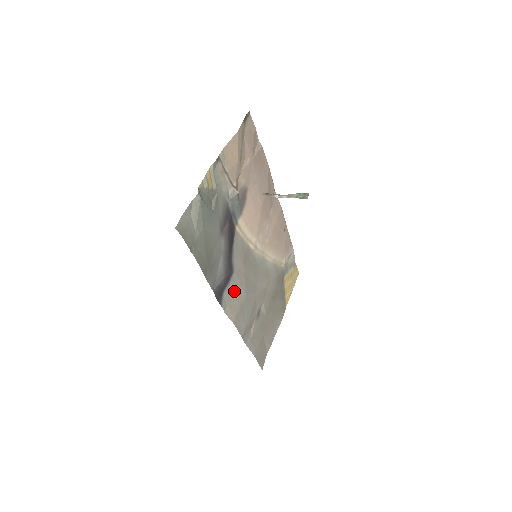
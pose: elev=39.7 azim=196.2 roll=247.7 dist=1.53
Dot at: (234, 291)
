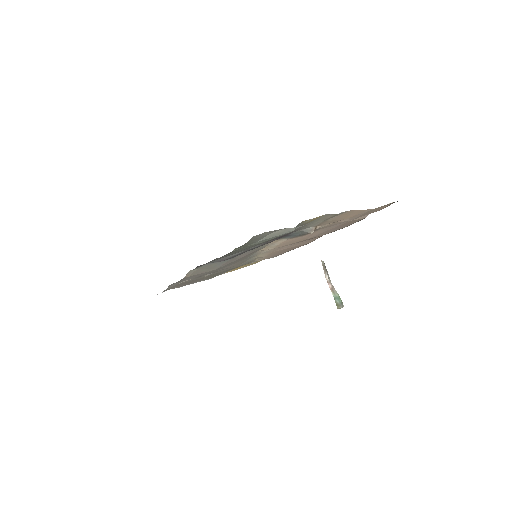
Dot at: (214, 265)
